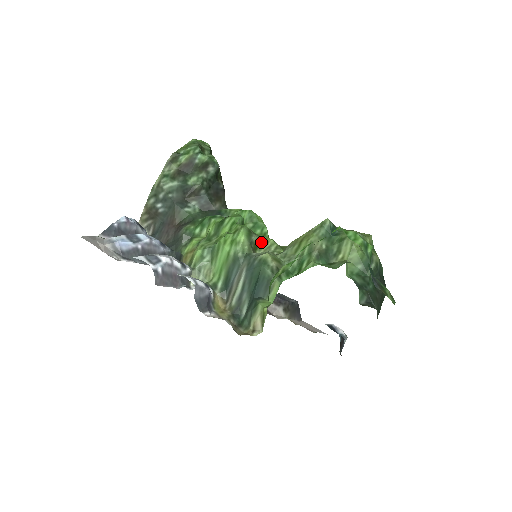
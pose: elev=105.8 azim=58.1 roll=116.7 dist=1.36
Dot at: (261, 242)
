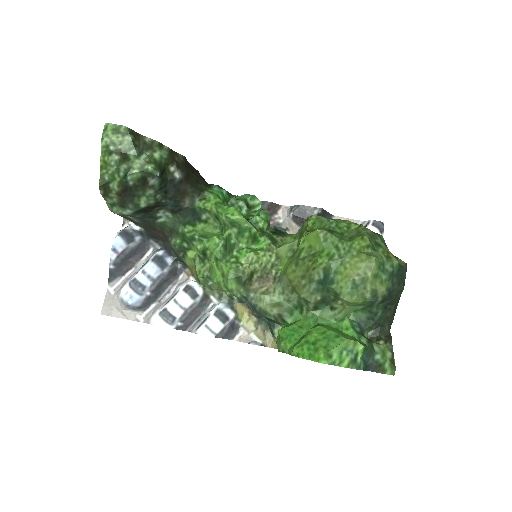
Dot at: (254, 268)
